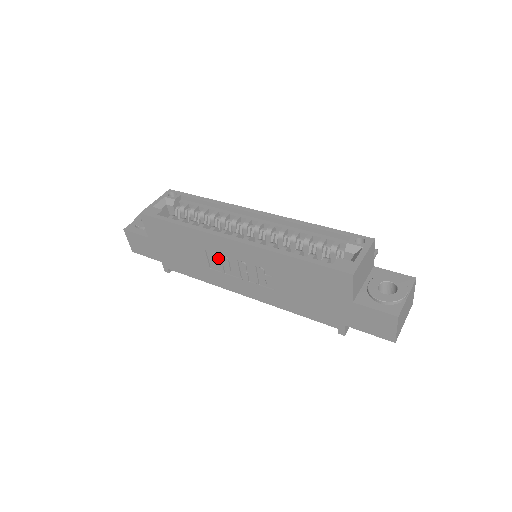
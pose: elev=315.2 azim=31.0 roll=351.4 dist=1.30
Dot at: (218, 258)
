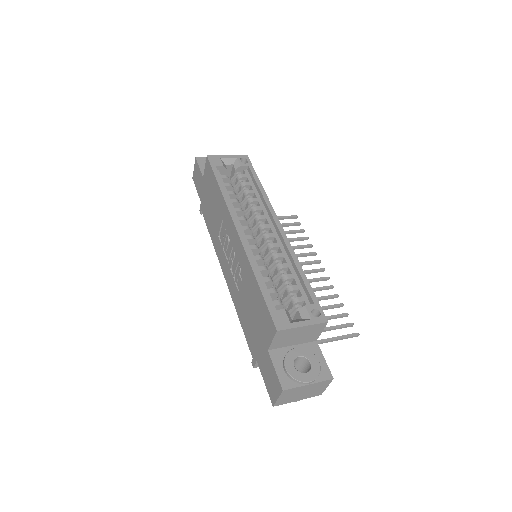
Dot at: (225, 234)
